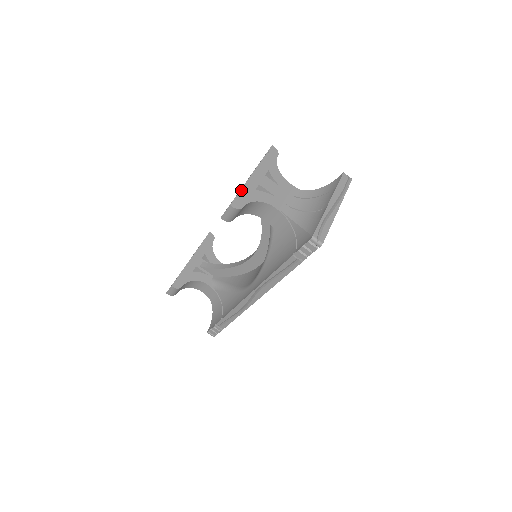
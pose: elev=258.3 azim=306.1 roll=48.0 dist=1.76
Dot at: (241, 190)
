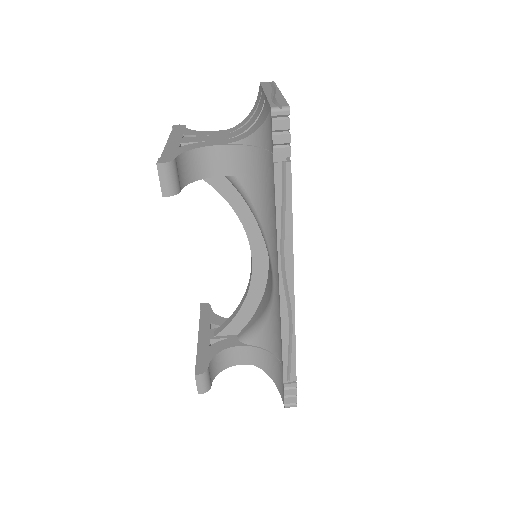
Dot at: (162, 154)
